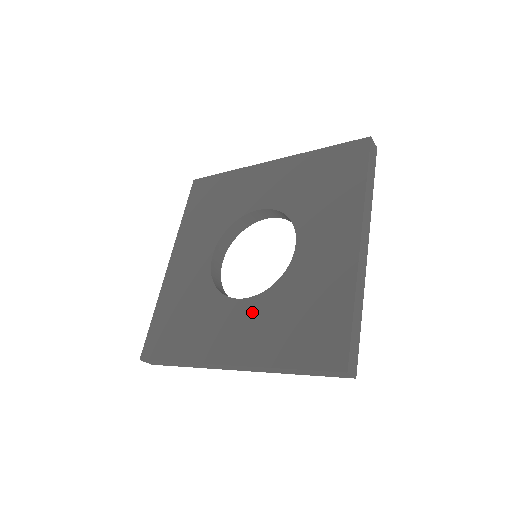
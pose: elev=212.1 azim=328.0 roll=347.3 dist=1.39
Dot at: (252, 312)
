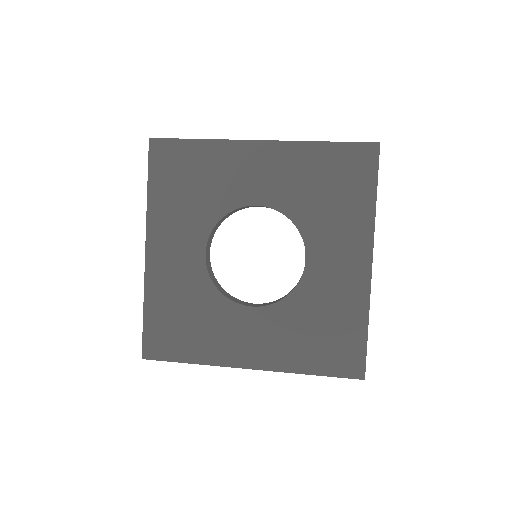
Dot at: (267, 322)
